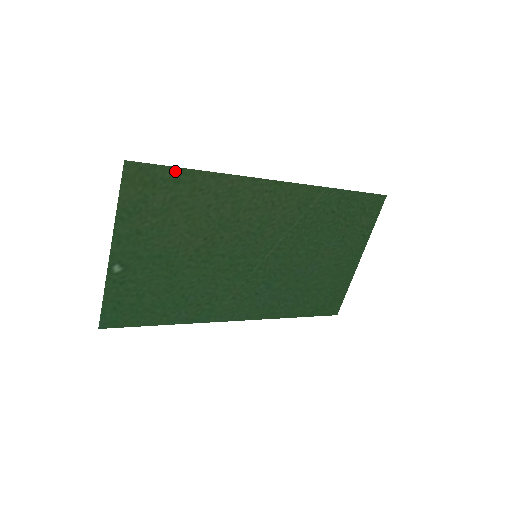
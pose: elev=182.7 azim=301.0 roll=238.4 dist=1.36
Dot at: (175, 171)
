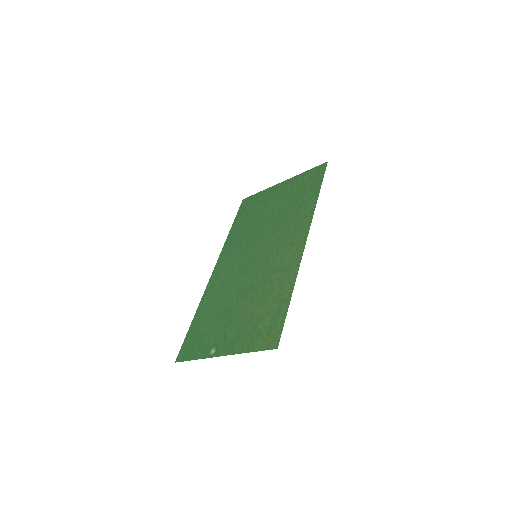
Dot at: (284, 313)
